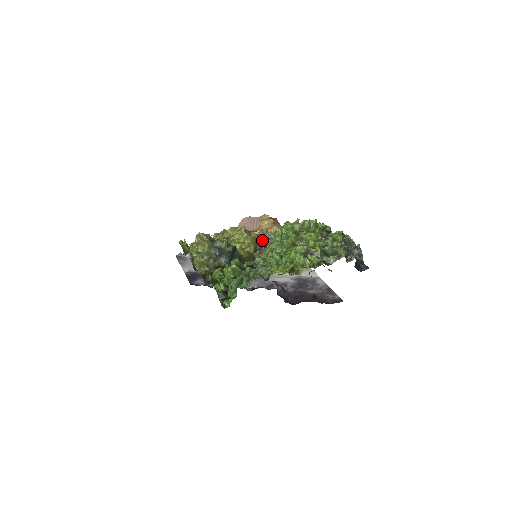
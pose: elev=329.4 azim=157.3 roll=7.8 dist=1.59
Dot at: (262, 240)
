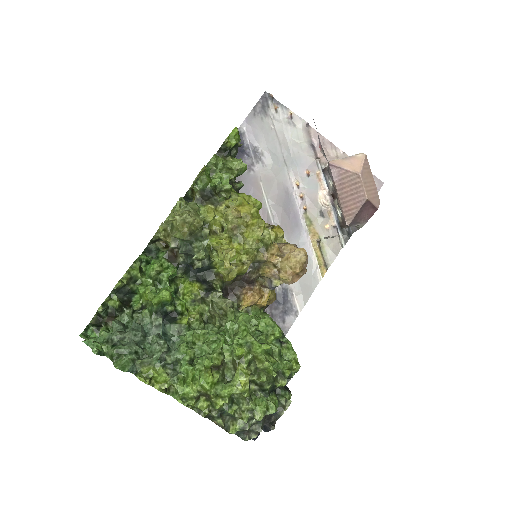
Dot at: (262, 271)
